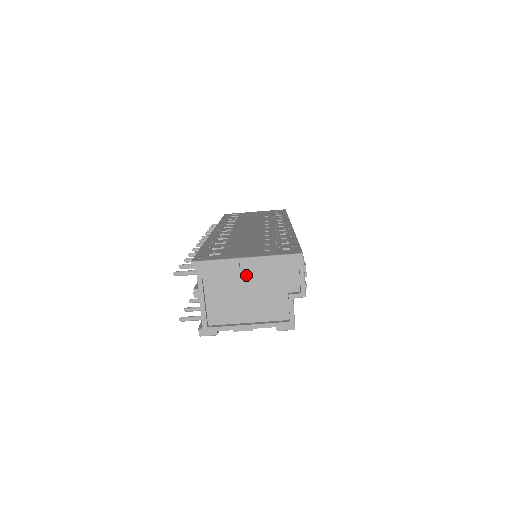
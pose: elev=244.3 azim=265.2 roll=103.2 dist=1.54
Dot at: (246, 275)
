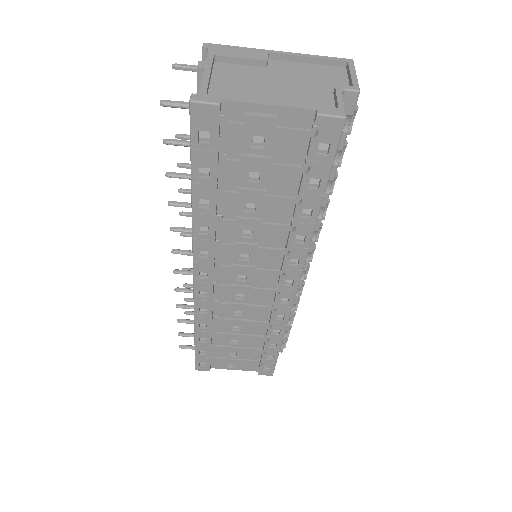
Dot at: (275, 69)
